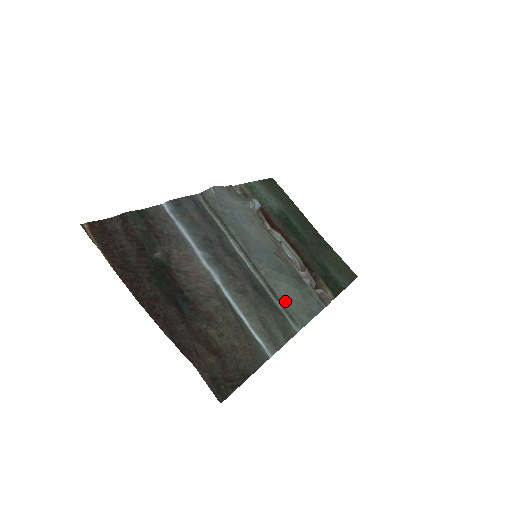
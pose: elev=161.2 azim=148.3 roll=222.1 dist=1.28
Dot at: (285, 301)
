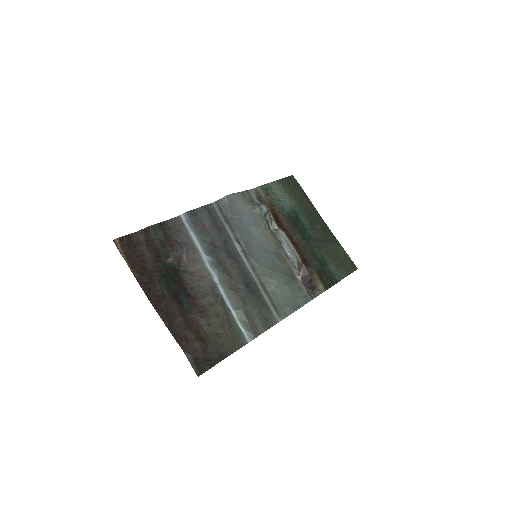
Dot at: (273, 296)
